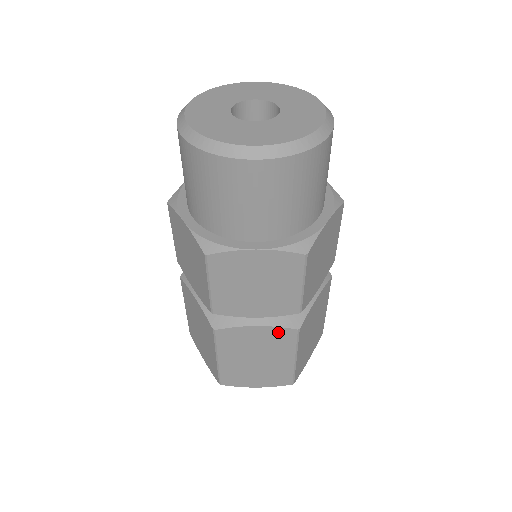
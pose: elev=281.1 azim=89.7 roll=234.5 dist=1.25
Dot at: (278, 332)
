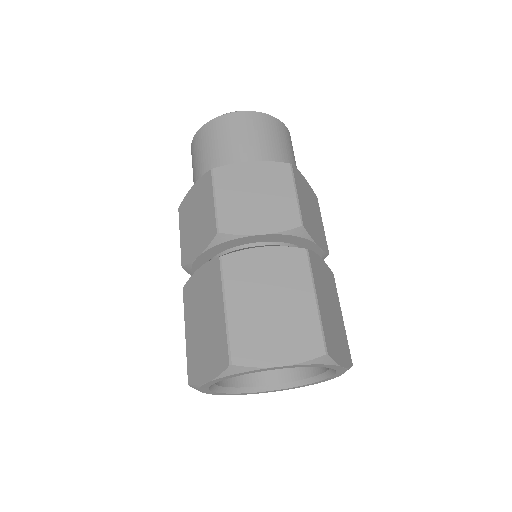
Dot at: (287, 254)
